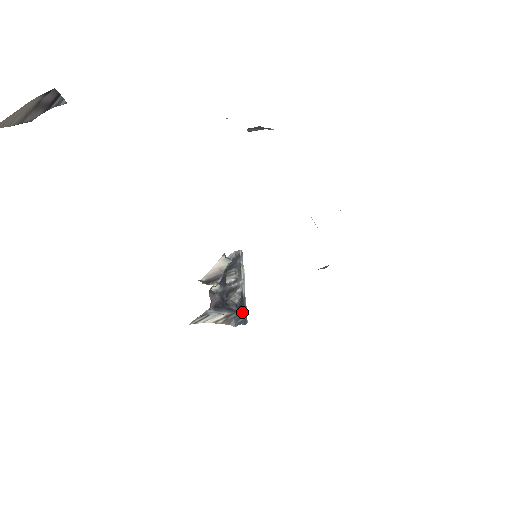
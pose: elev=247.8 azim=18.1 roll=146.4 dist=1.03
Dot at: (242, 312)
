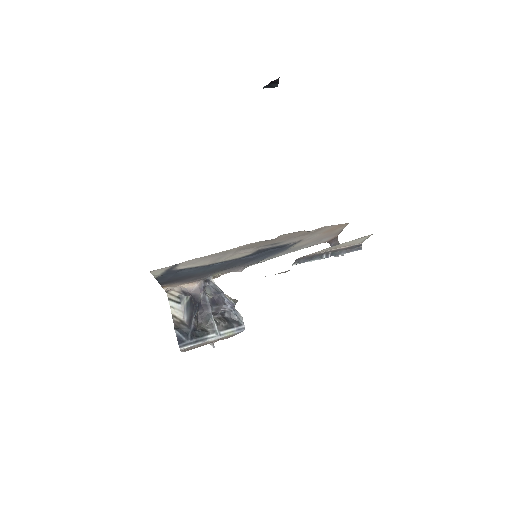
Dot at: (190, 337)
